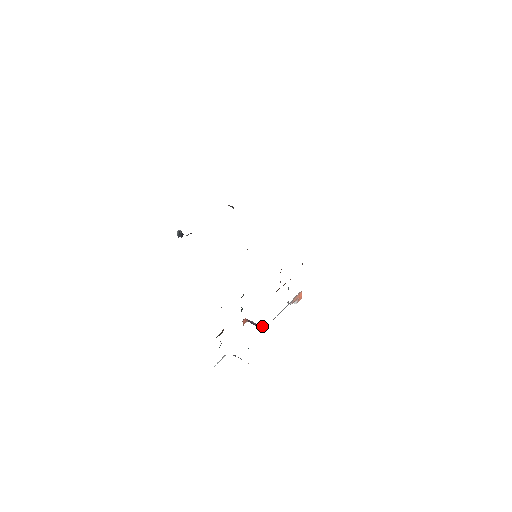
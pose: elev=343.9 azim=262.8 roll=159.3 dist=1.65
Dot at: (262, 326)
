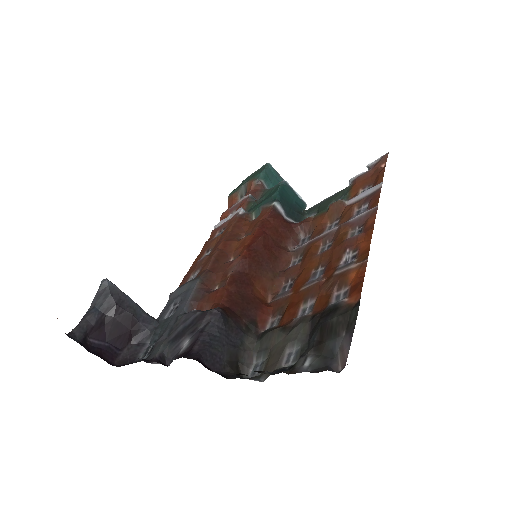
Dot at: occluded
